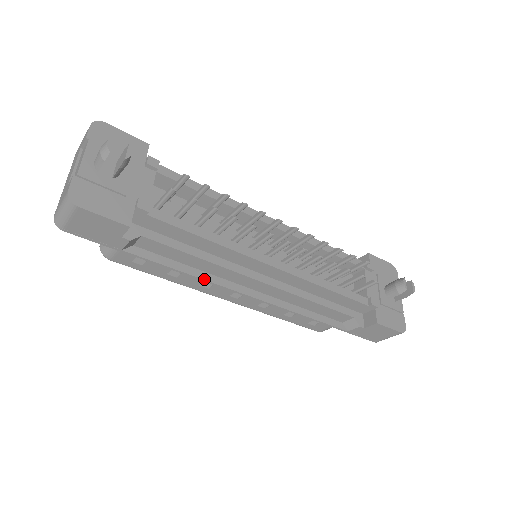
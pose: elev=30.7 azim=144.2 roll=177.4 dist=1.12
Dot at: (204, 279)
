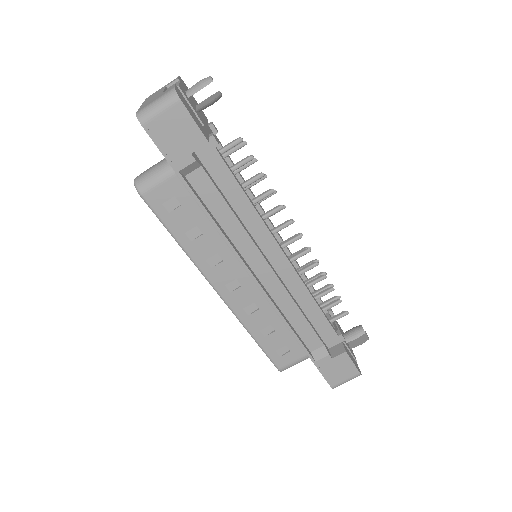
Dot at: (228, 239)
